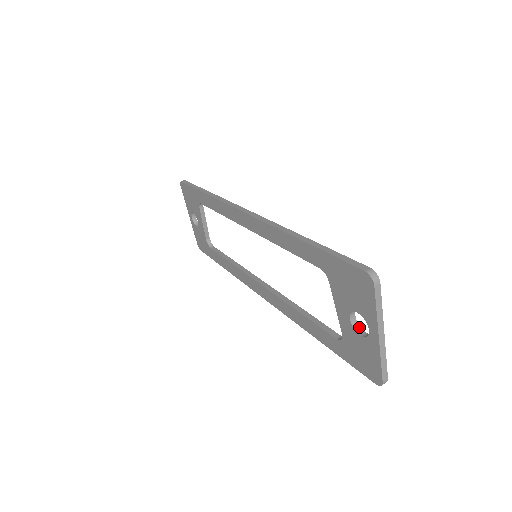
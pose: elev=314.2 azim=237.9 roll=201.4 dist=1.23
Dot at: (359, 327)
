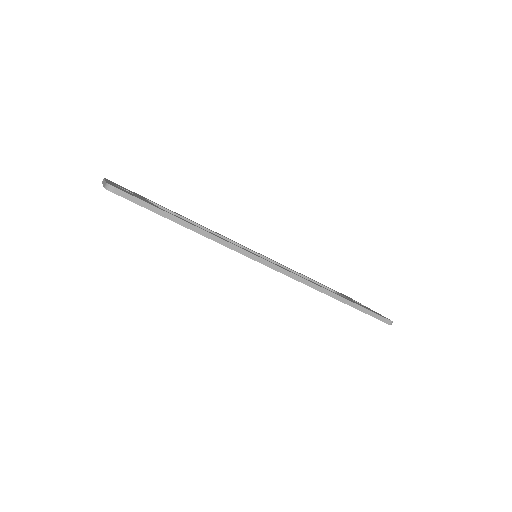
Dot at: occluded
